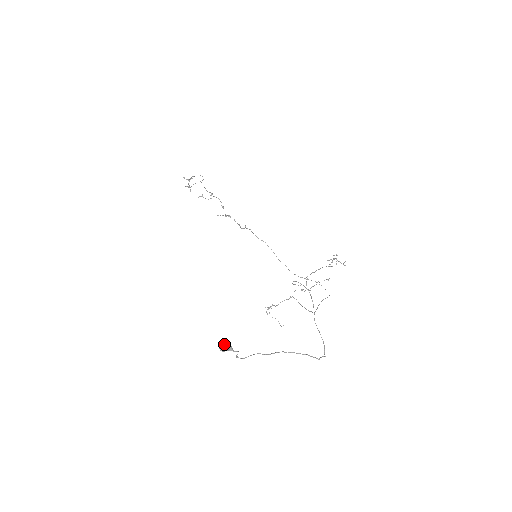
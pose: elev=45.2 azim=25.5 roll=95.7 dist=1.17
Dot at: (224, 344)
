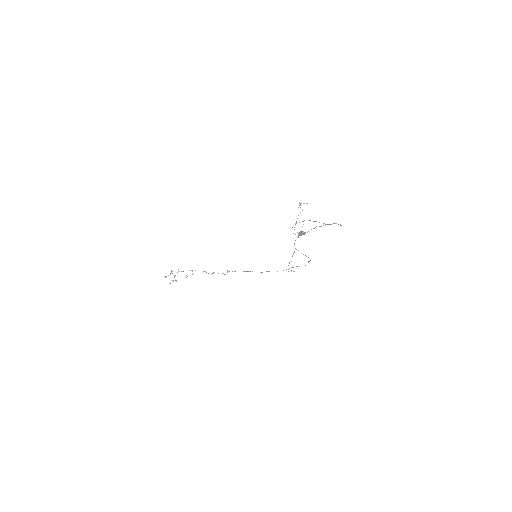
Dot at: (300, 232)
